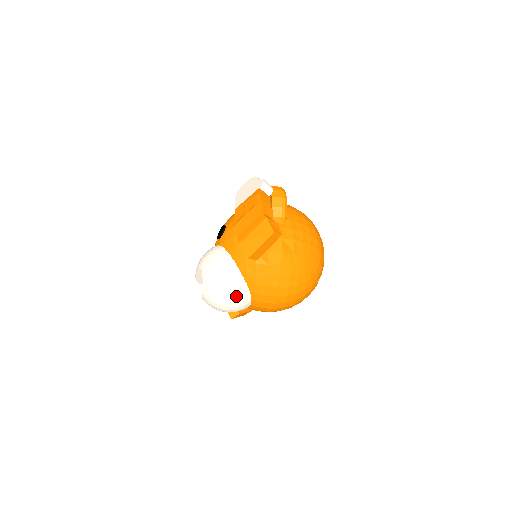
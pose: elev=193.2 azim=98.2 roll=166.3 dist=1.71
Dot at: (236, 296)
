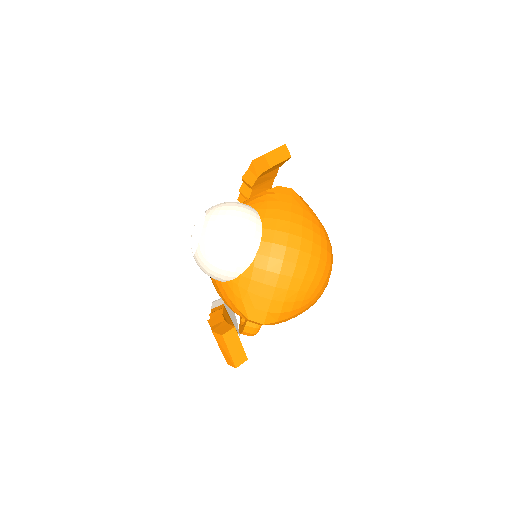
Dot at: (246, 213)
